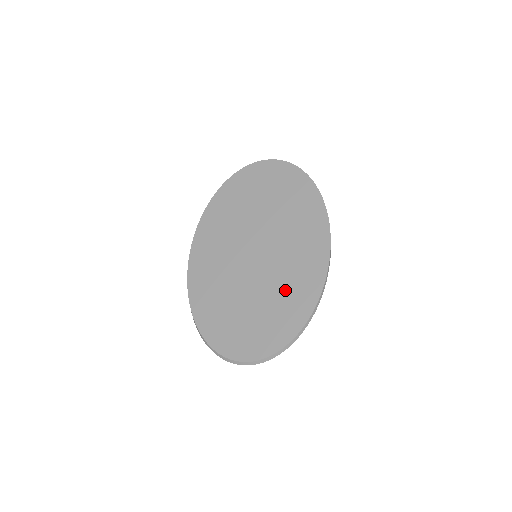
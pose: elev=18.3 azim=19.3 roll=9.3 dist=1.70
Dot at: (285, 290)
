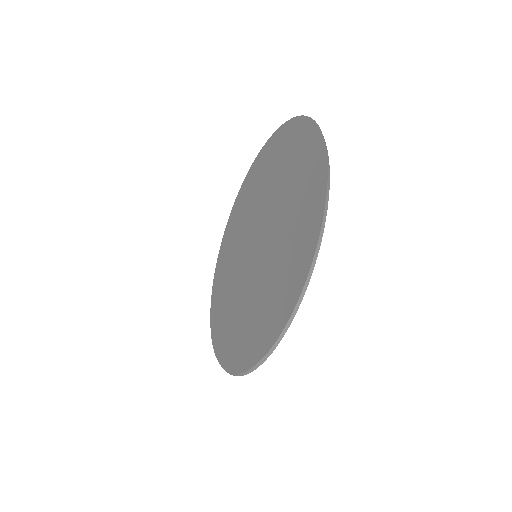
Dot at: (247, 322)
